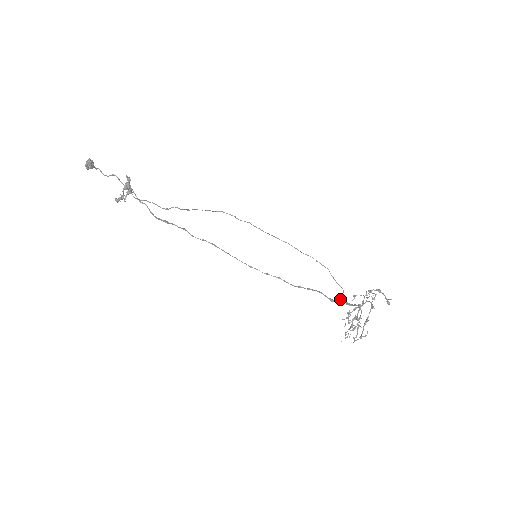
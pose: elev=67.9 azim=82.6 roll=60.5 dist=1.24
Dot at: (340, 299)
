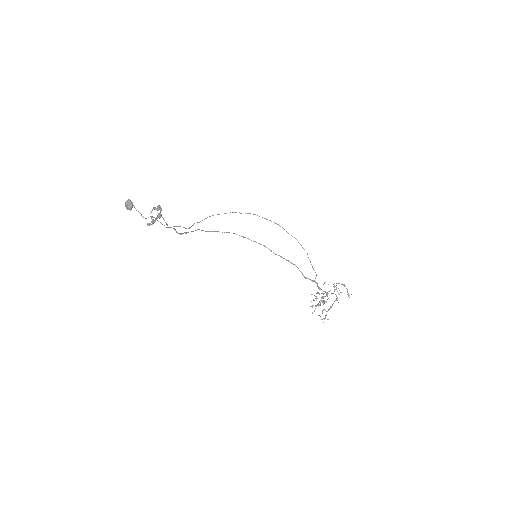
Dot at: (313, 281)
